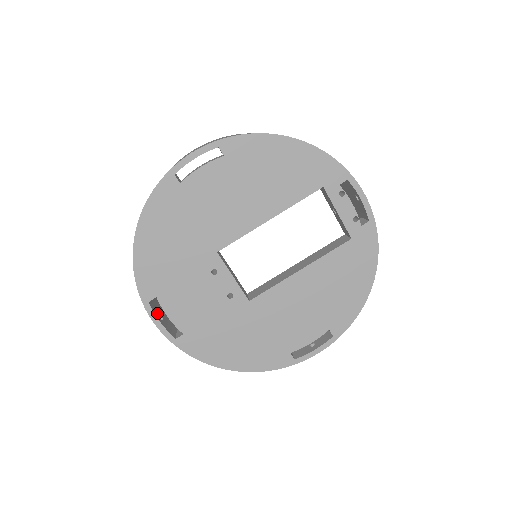
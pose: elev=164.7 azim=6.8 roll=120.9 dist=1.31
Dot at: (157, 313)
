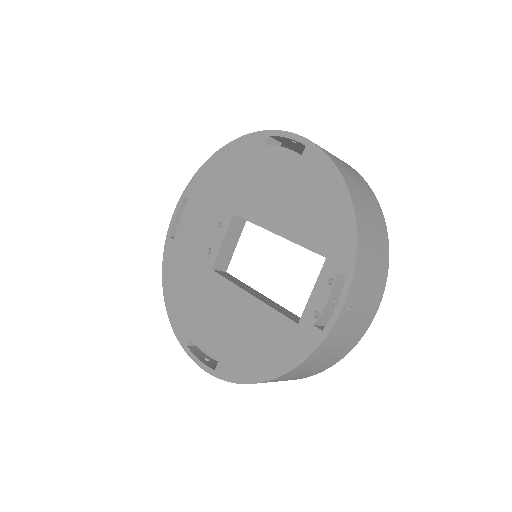
Dot at: occluded
